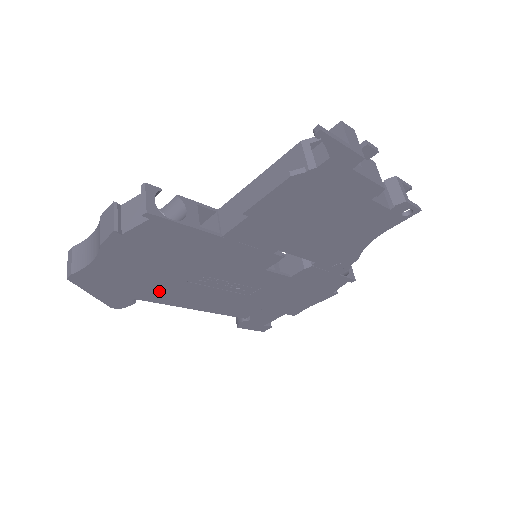
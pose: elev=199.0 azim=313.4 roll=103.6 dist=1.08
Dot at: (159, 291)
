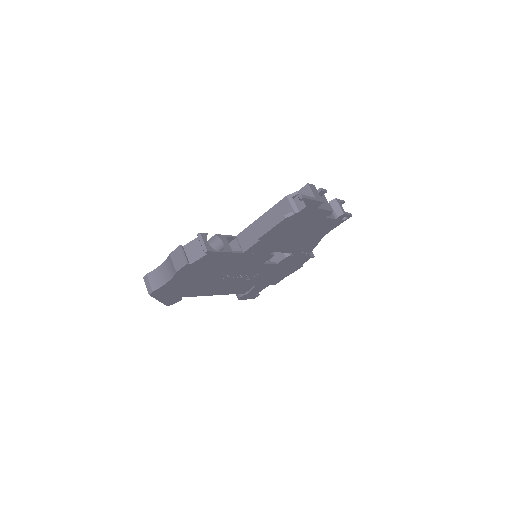
Dot at: (198, 289)
